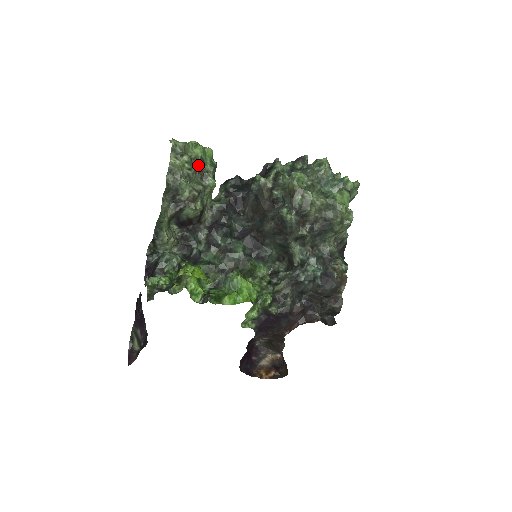
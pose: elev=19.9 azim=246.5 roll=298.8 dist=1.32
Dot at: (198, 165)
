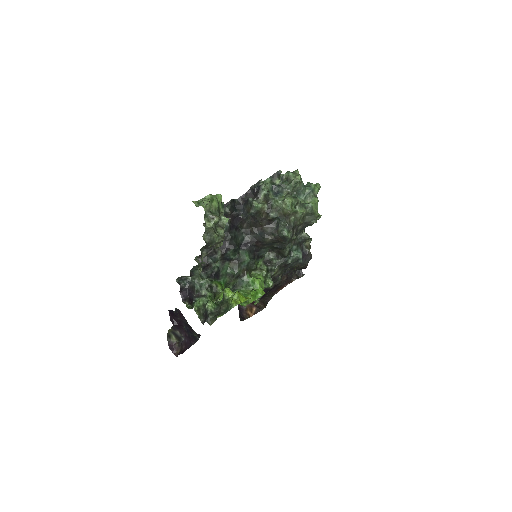
Dot at: occluded
